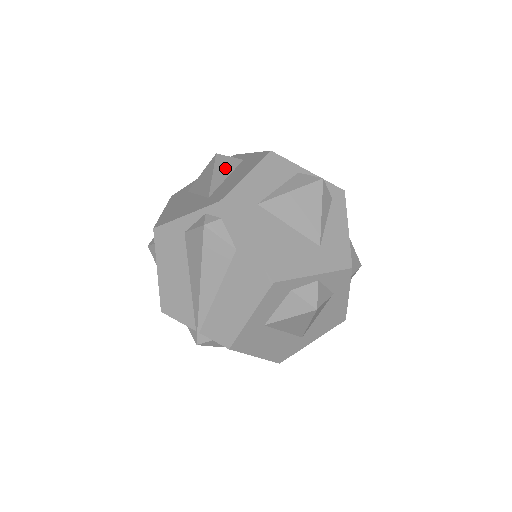
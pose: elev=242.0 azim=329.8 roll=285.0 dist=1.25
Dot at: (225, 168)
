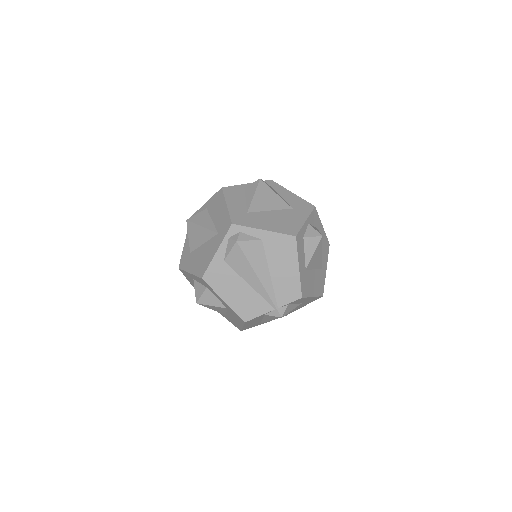
Dot at: (203, 219)
